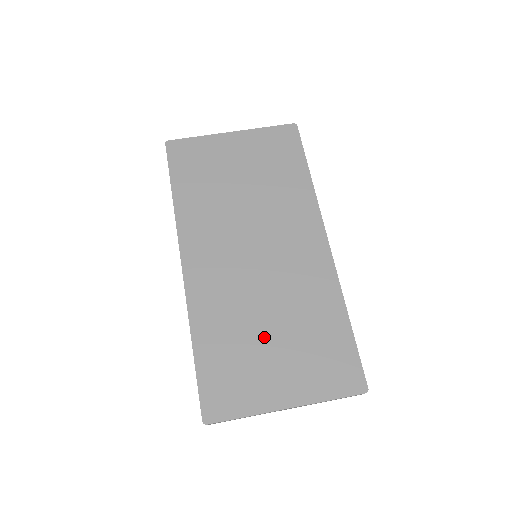
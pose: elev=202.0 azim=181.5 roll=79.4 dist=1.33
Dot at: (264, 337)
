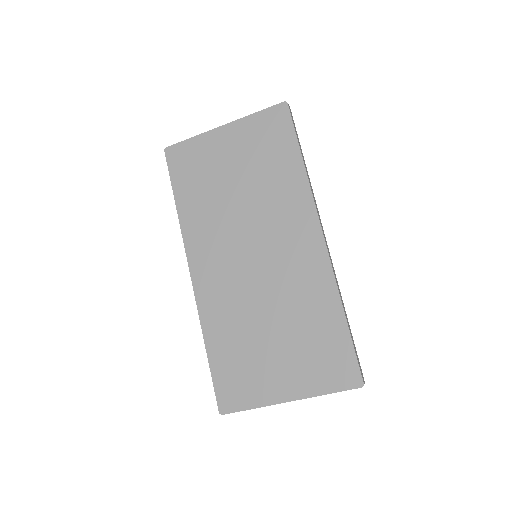
Dot at: (265, 337)
